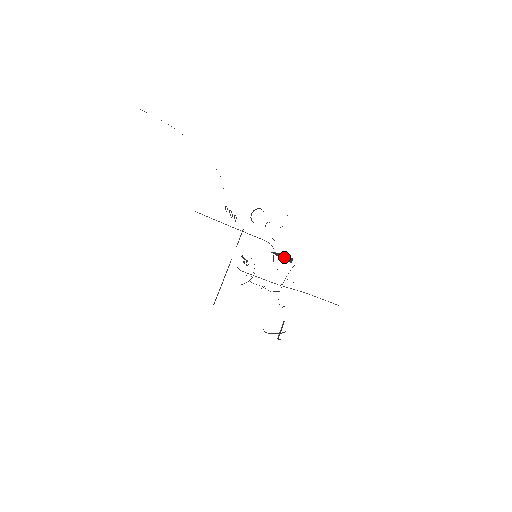
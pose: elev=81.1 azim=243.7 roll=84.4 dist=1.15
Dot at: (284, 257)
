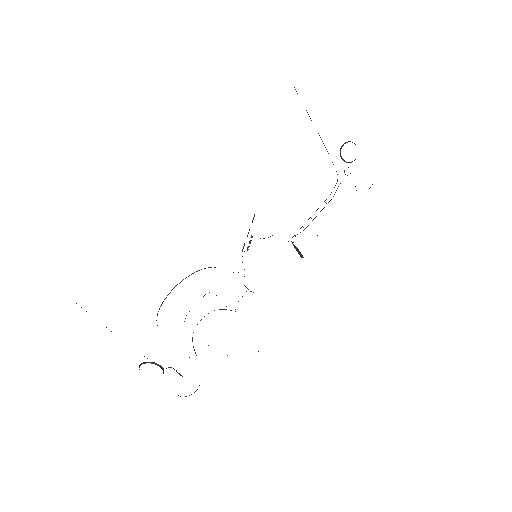
Dot at: (298, 251)
